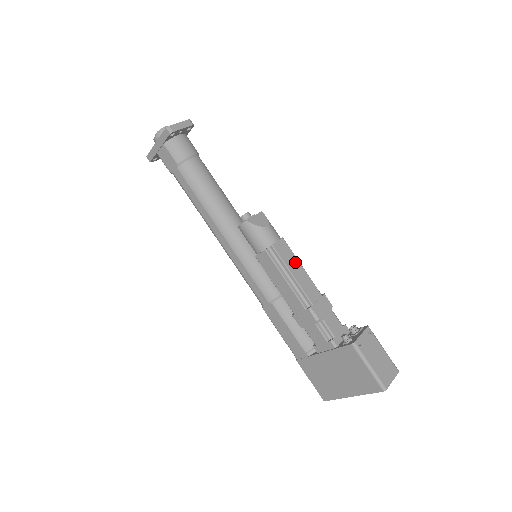
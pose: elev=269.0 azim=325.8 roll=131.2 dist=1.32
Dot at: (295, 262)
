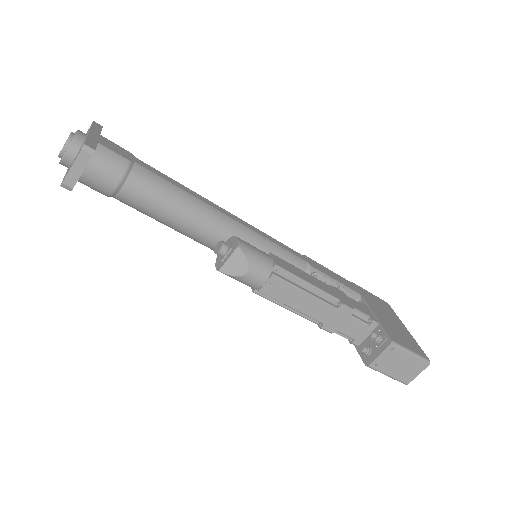
Dot at: (295, 293)
